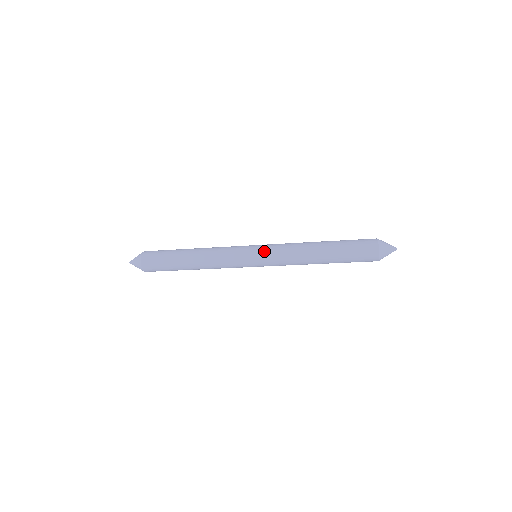
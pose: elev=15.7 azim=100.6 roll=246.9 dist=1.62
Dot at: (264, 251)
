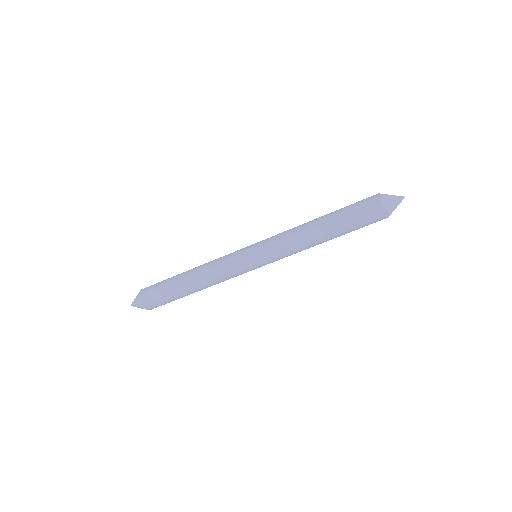
Dot at: (261, 241)
